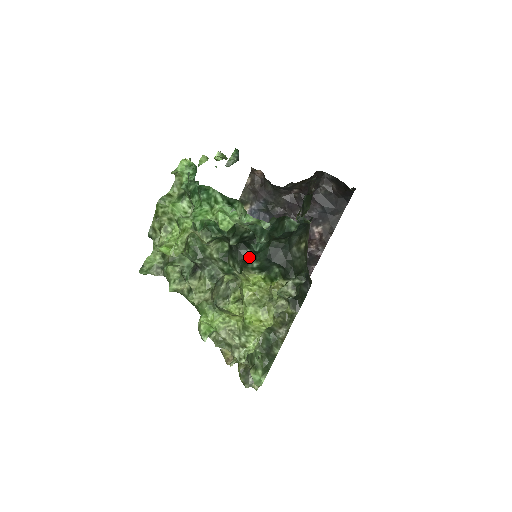
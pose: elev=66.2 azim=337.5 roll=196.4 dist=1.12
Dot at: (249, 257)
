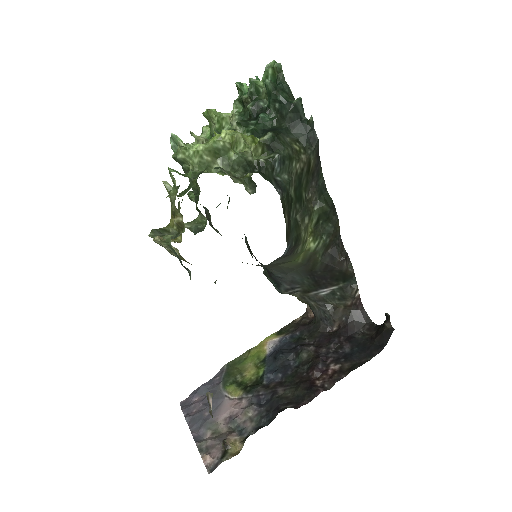
Dot at: (252, 125)
